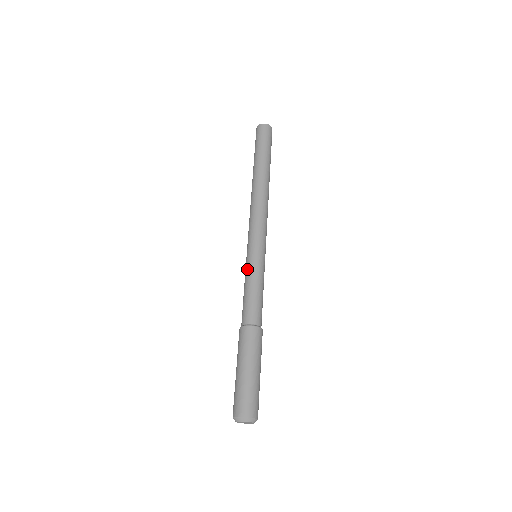
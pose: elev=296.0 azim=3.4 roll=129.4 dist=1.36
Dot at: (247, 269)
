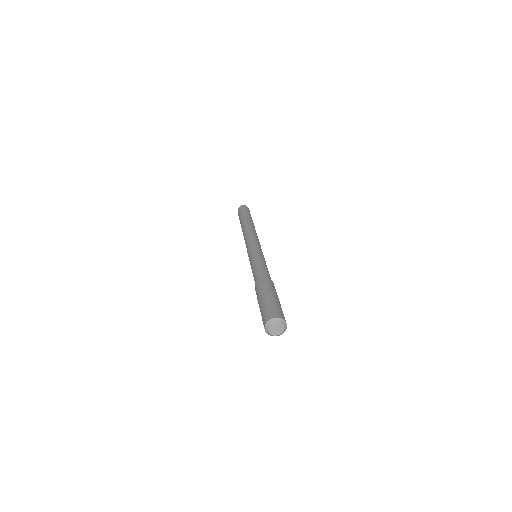
Dot at: (255, 256)
